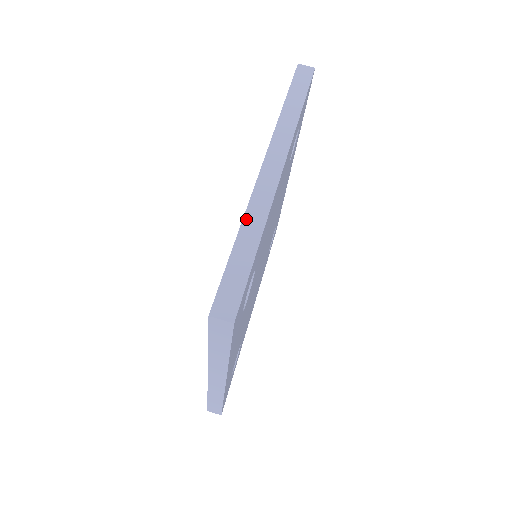
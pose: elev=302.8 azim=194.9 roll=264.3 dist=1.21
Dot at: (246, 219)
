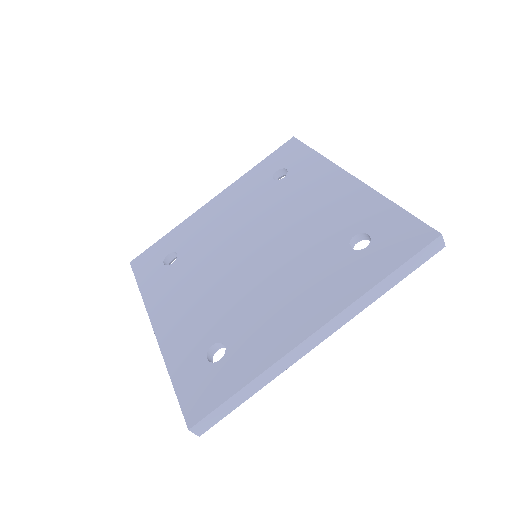
Dot at: (265, 373)
